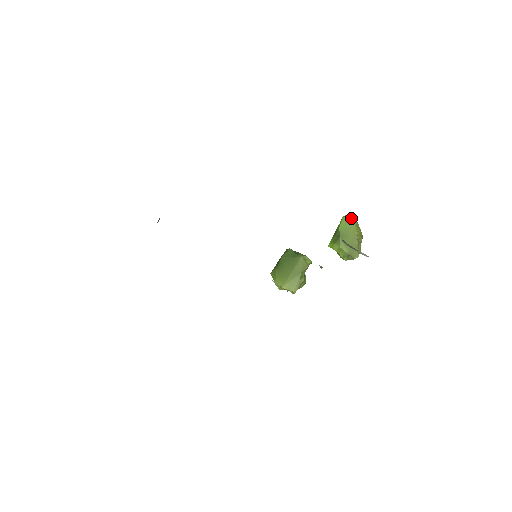
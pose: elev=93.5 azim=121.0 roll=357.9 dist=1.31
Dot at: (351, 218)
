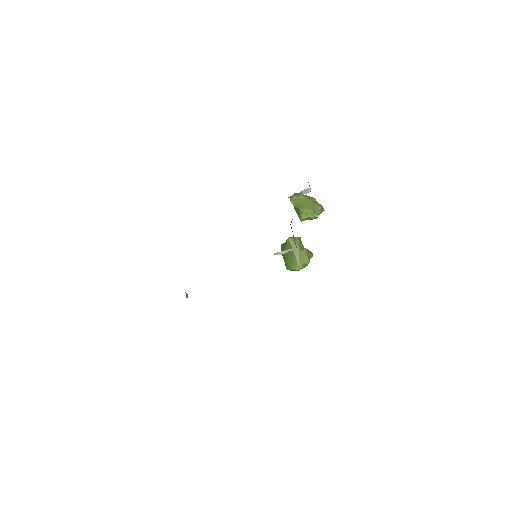
Dot at: occluded
